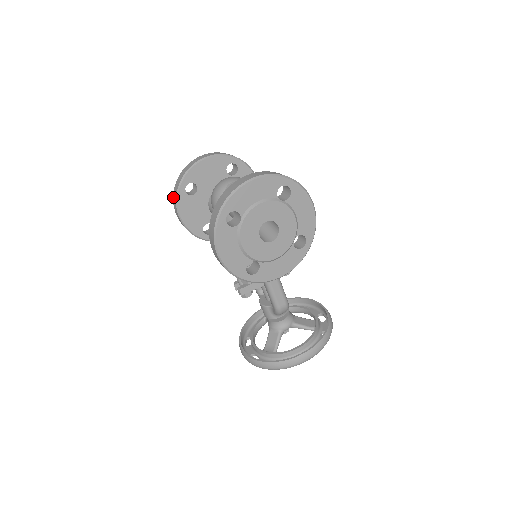
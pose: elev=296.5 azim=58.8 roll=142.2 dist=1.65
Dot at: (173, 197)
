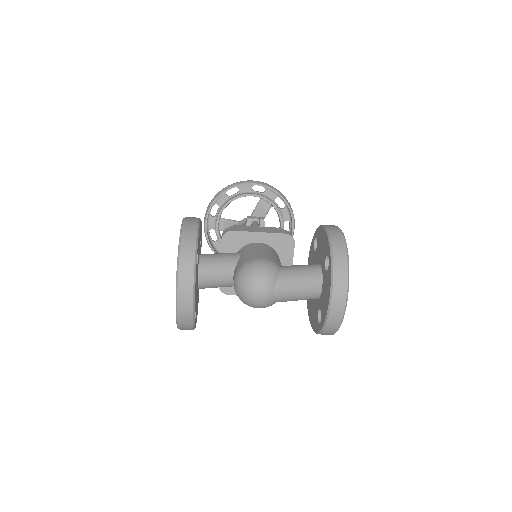
Dot at: occluded
